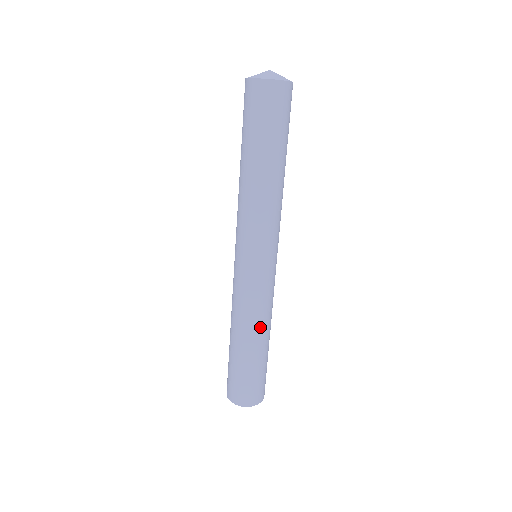
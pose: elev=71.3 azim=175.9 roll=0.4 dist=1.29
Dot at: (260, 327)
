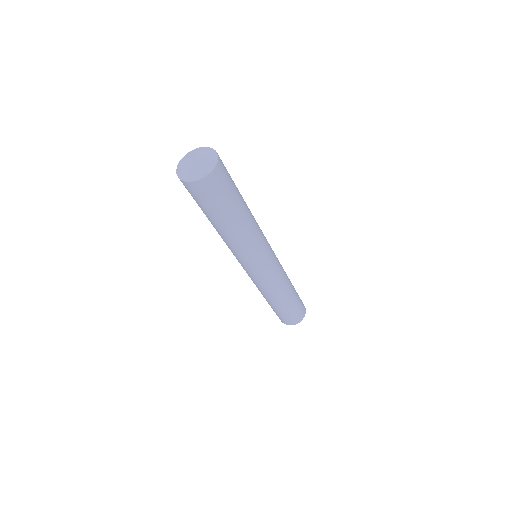
Dot at: (267, 296)
